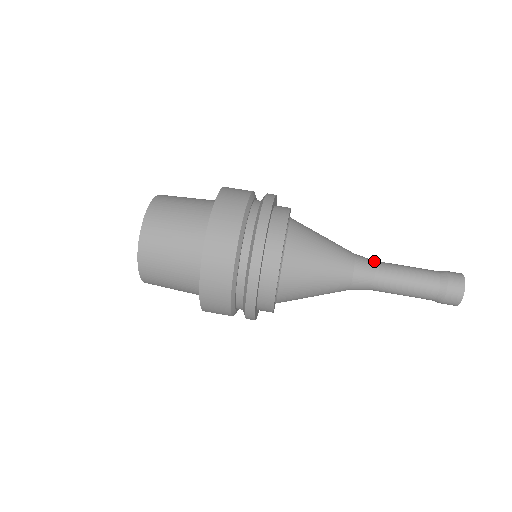
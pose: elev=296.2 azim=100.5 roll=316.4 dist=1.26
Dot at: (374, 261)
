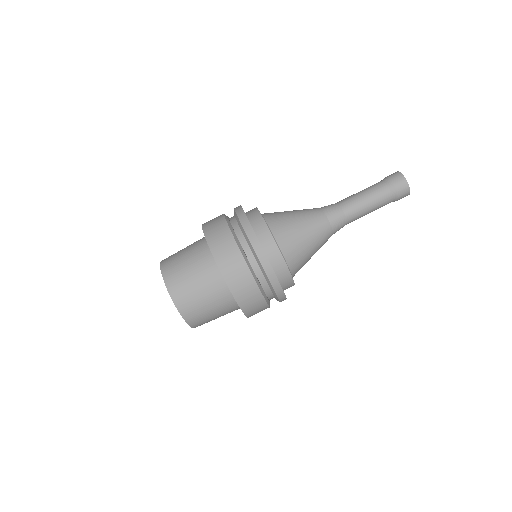
Dot at: occluded
